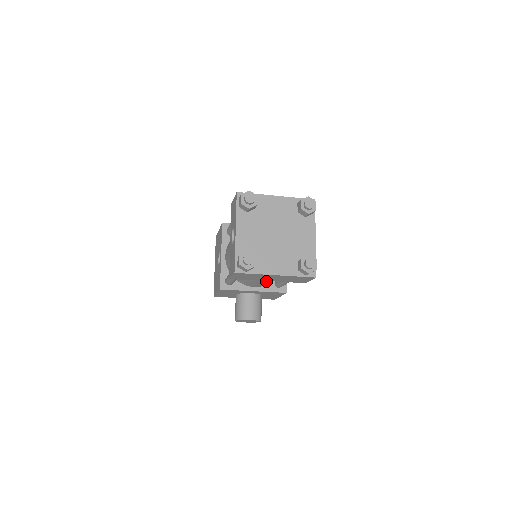
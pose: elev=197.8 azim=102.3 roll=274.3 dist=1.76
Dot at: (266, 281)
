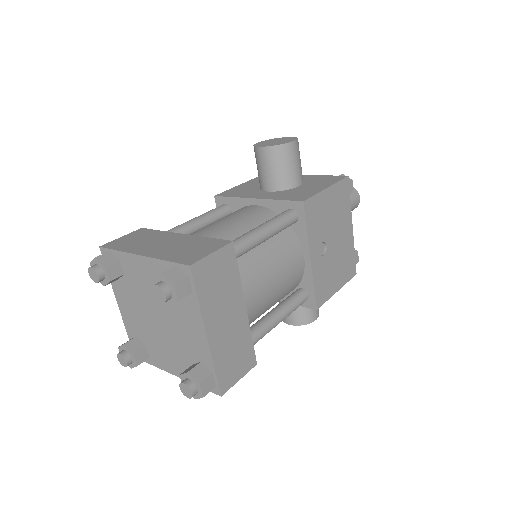
Dot at: occluded
